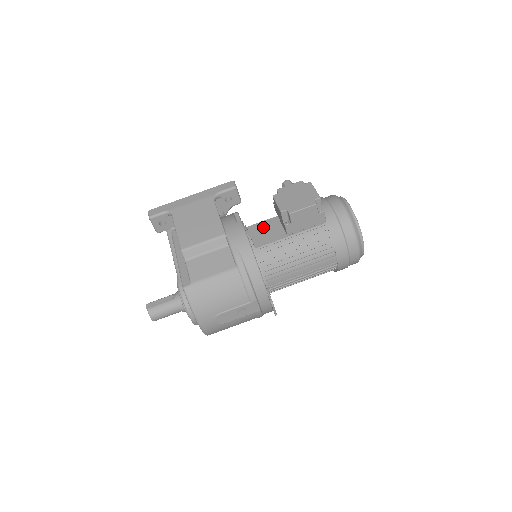
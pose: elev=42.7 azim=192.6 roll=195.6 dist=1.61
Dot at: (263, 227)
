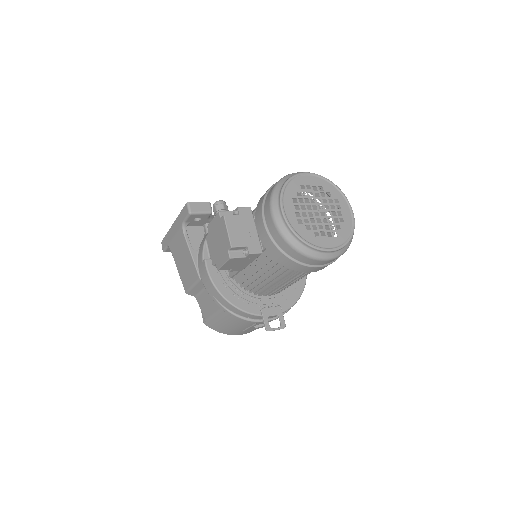
Dot at: occluded
